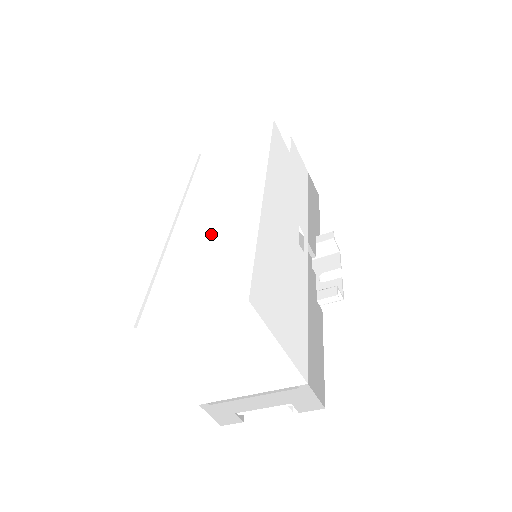
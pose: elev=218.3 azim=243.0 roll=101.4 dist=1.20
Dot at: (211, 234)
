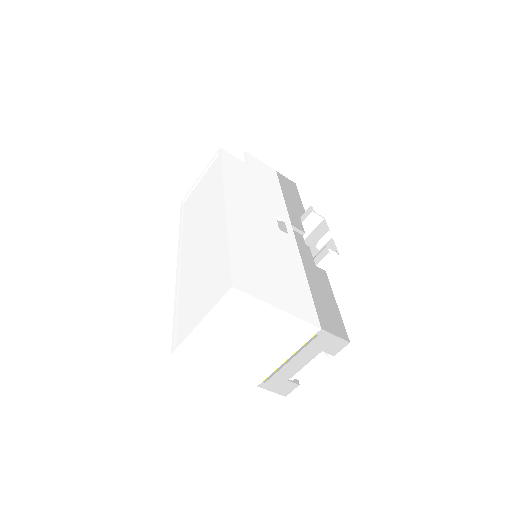
Dot at: (203, 256)
